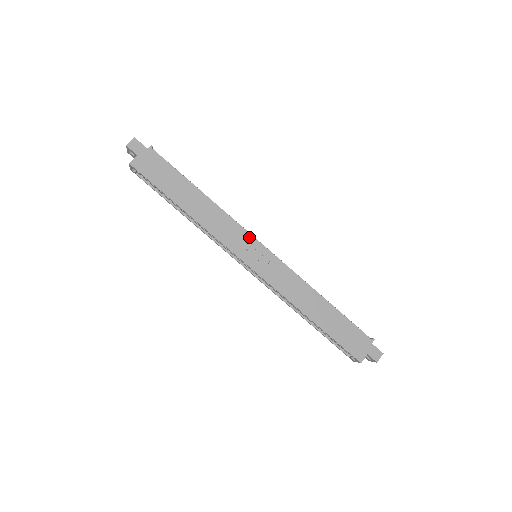
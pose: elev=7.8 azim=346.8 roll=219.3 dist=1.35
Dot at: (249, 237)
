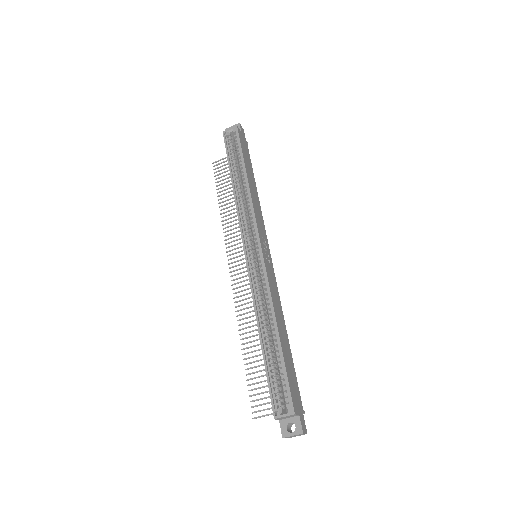
Dot at: (266, 239)
